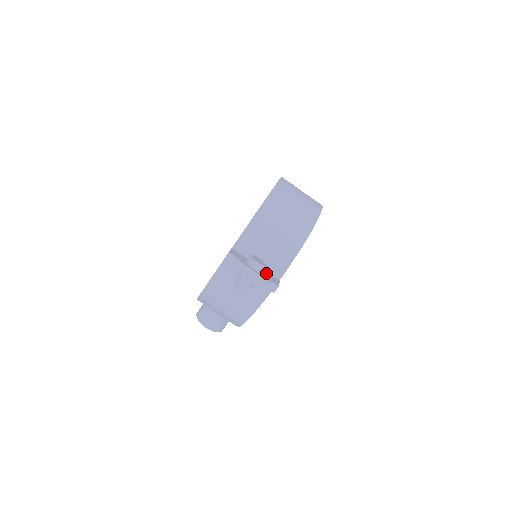
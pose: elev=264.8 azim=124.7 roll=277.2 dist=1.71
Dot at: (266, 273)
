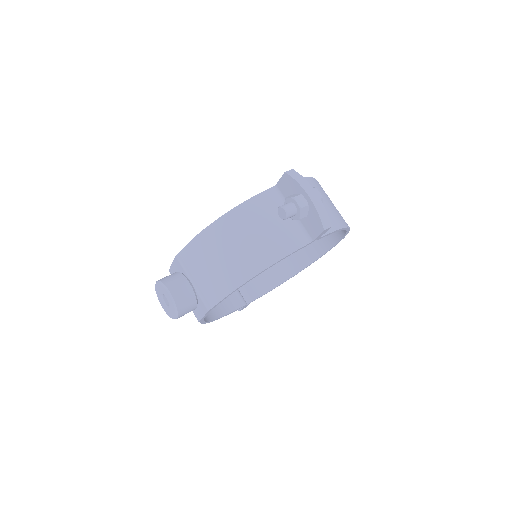
Dot at: occluded
